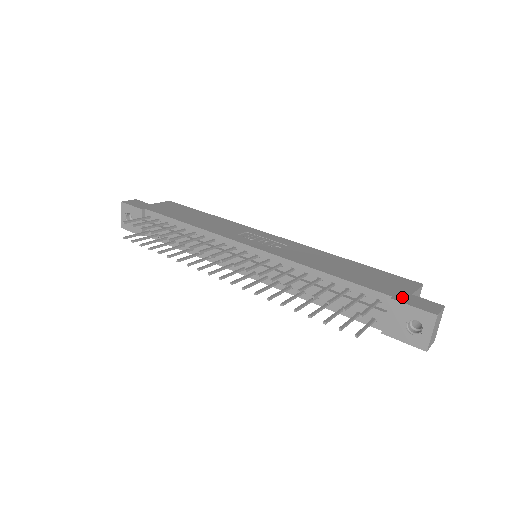
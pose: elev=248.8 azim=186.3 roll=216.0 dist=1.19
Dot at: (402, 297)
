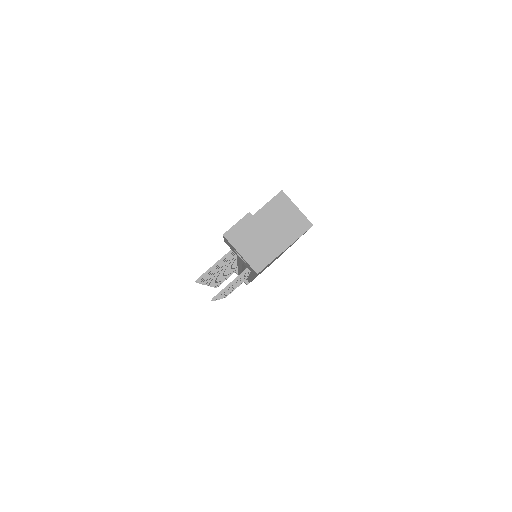
Dot at: occluded
